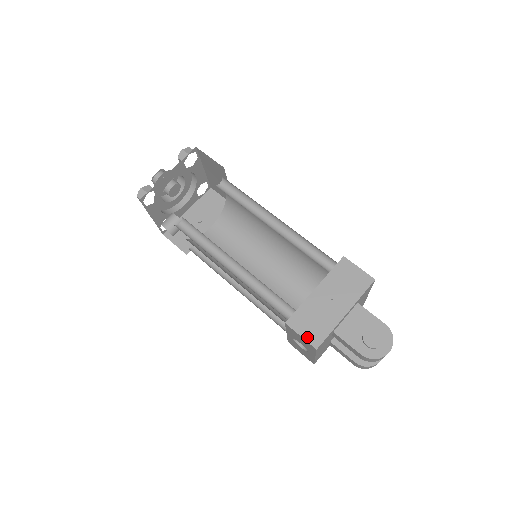
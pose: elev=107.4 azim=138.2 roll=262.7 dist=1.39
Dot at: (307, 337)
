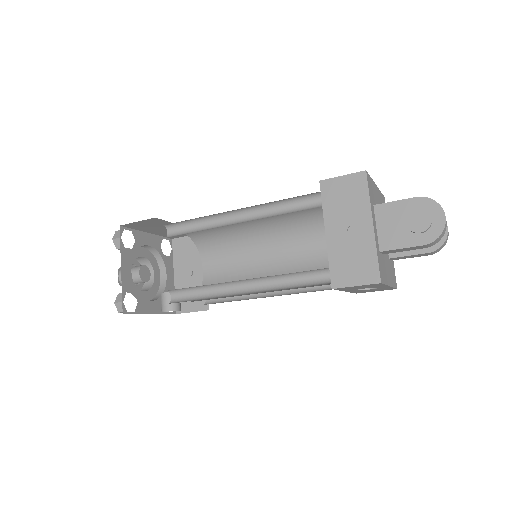
Dot at: (362, 281)
